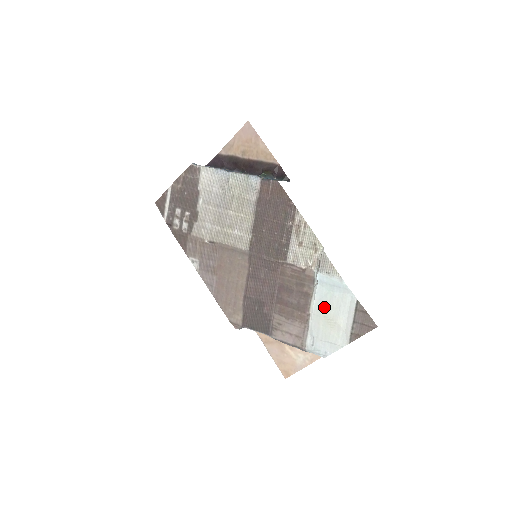
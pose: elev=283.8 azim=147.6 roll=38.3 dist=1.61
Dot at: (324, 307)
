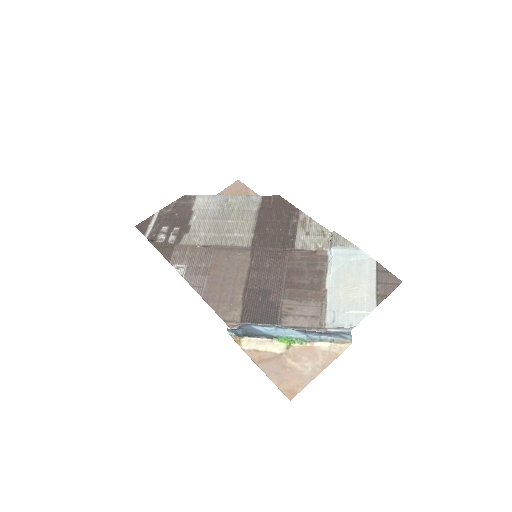
Dot at: (342, 277)
